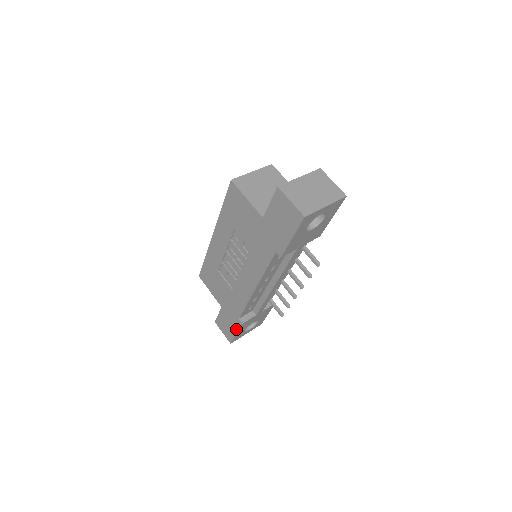
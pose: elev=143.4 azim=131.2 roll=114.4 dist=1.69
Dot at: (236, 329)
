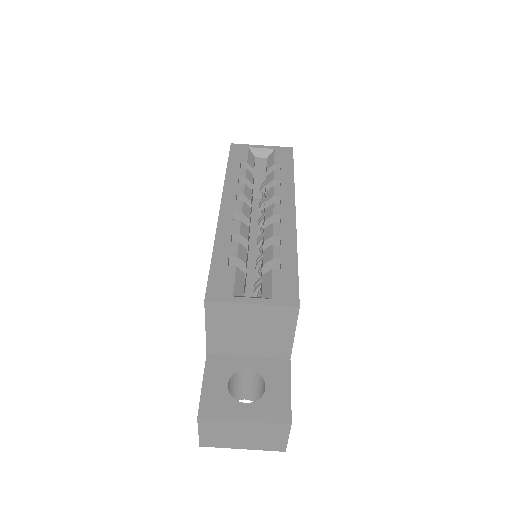
Dot at: occluded
